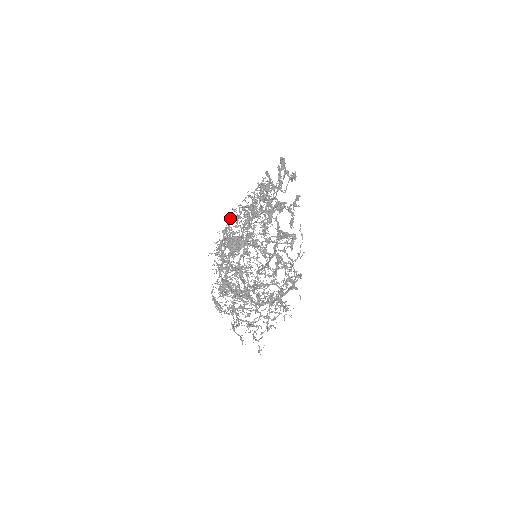
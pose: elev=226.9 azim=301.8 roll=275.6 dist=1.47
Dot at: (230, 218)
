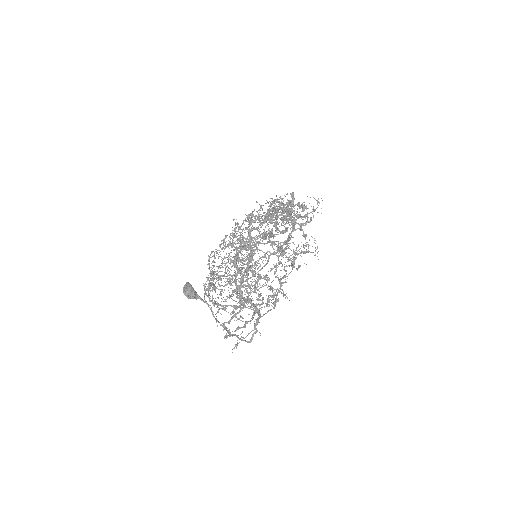
Dot at: (221, 243)
